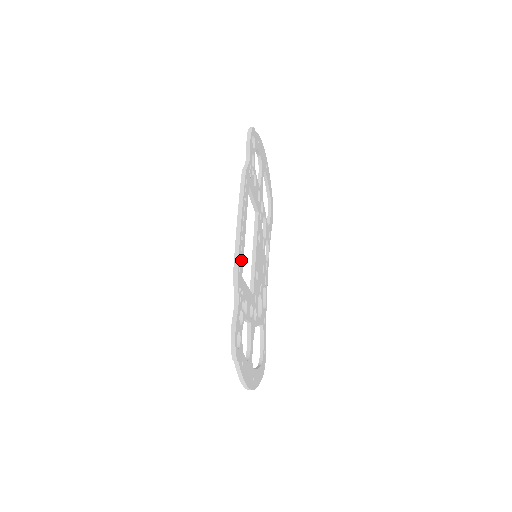
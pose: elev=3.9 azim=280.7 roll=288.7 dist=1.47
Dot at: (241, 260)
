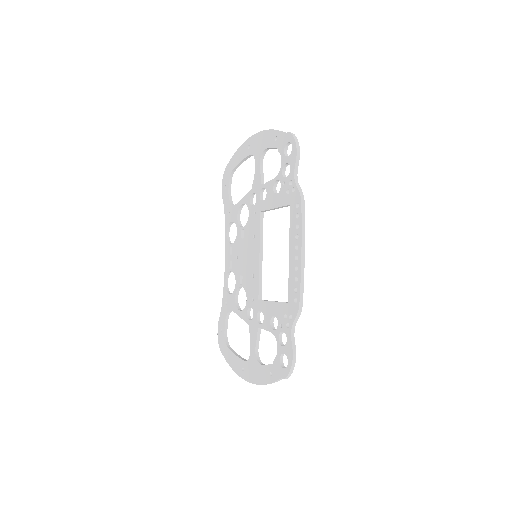
Dot at: (296, 289)
